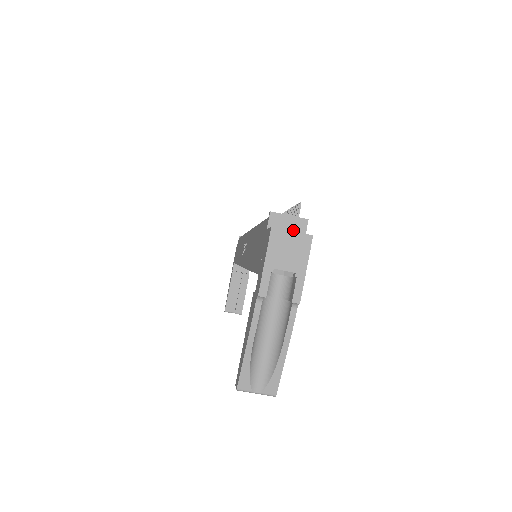
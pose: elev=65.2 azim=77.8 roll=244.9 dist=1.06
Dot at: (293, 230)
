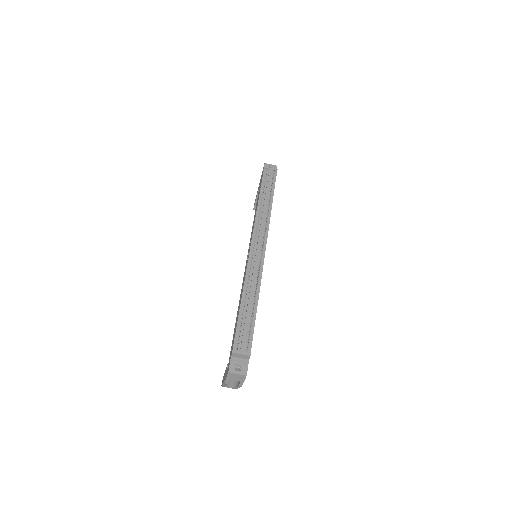
Dot at: (243, 358)
